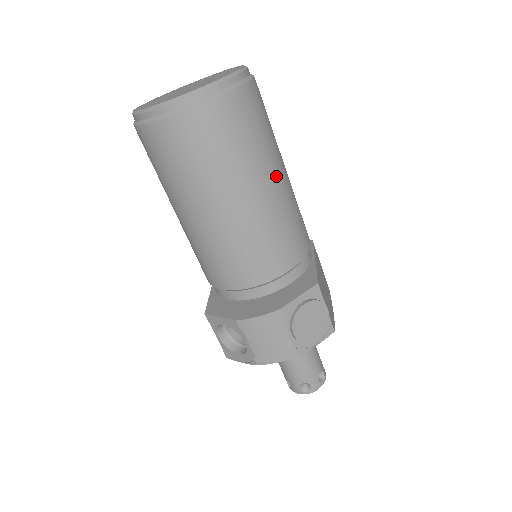
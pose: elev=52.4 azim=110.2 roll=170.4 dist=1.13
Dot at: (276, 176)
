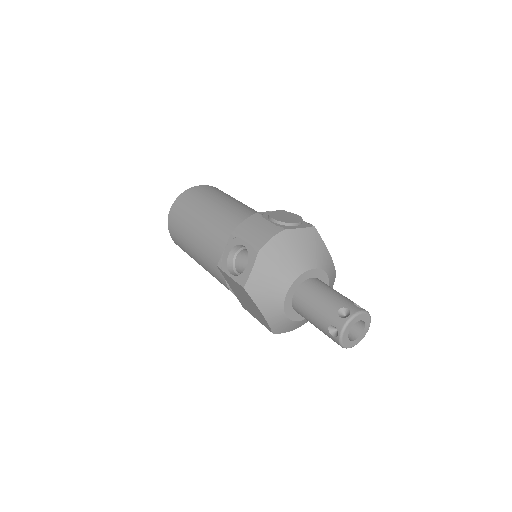
Dot at: occluded
